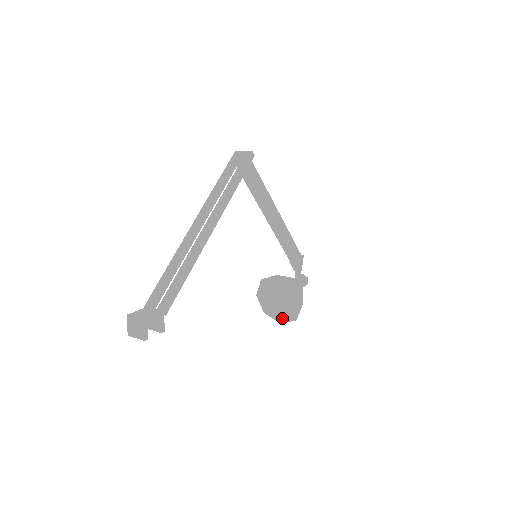
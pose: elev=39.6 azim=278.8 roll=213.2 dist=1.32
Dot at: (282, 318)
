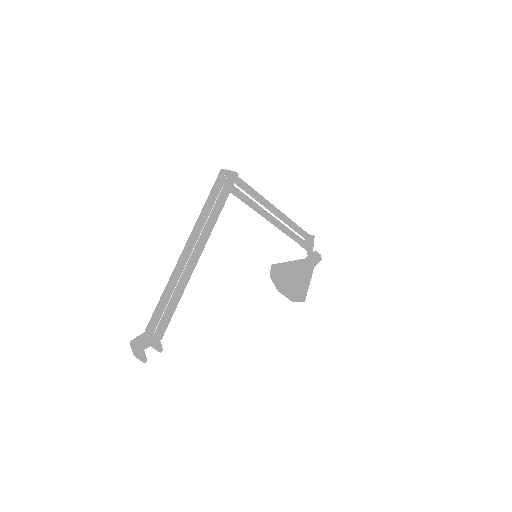
Dot at: (293, 298)
